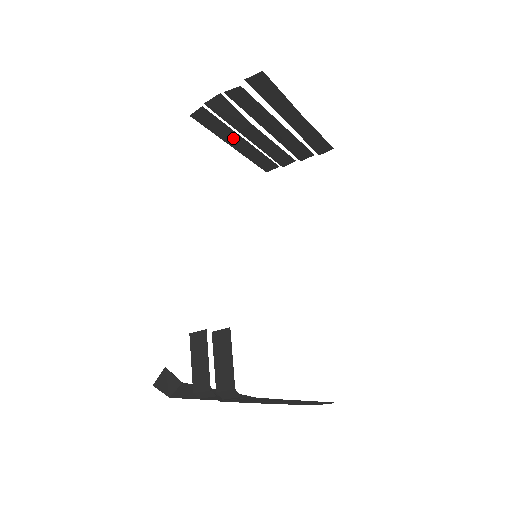
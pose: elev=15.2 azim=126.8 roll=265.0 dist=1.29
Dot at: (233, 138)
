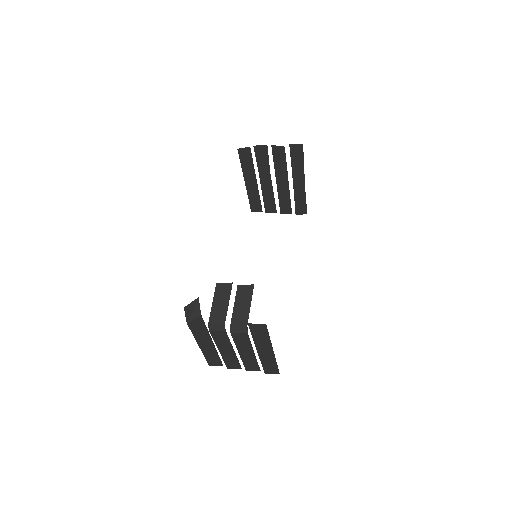
Dot at: (251, 177)
